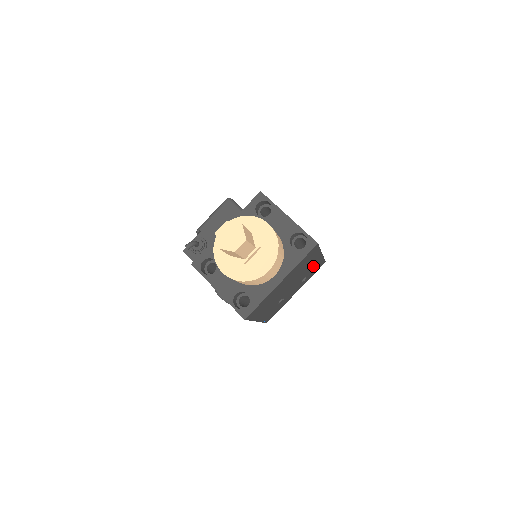
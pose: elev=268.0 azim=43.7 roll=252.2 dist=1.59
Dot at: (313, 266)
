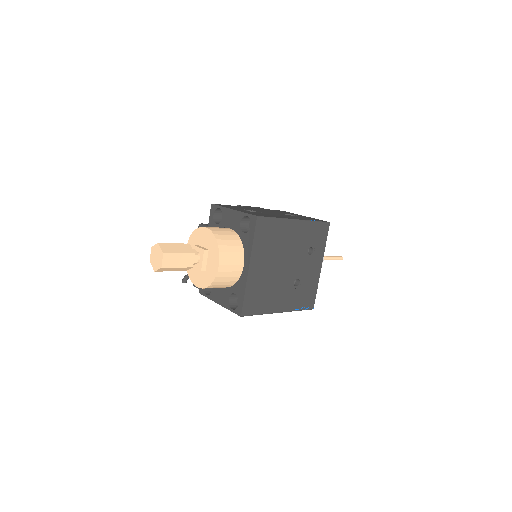
Dot at: (303, 235)
